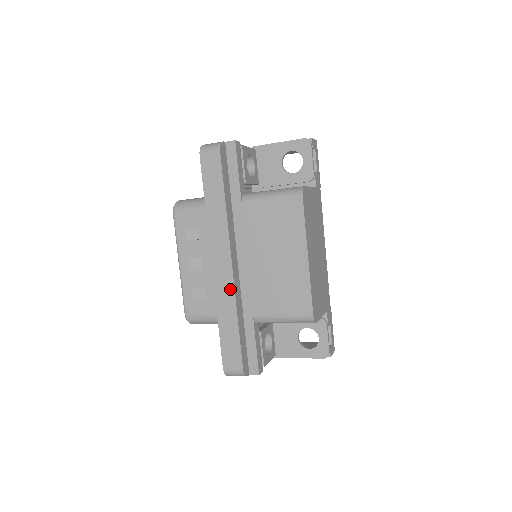
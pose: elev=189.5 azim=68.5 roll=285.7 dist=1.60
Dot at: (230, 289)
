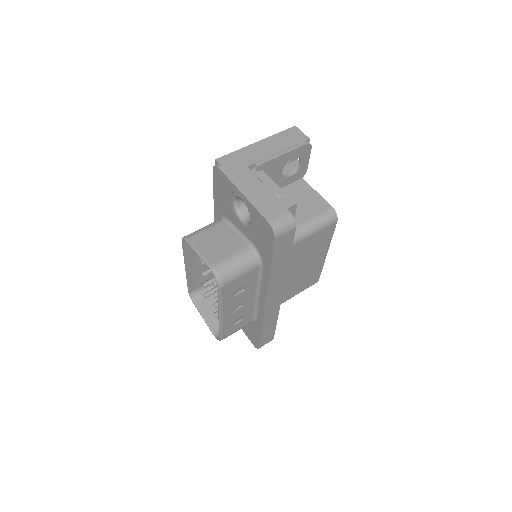
Dot at: (277, 309)
